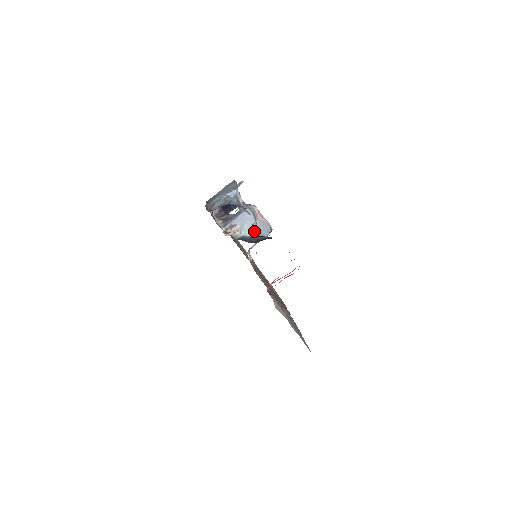
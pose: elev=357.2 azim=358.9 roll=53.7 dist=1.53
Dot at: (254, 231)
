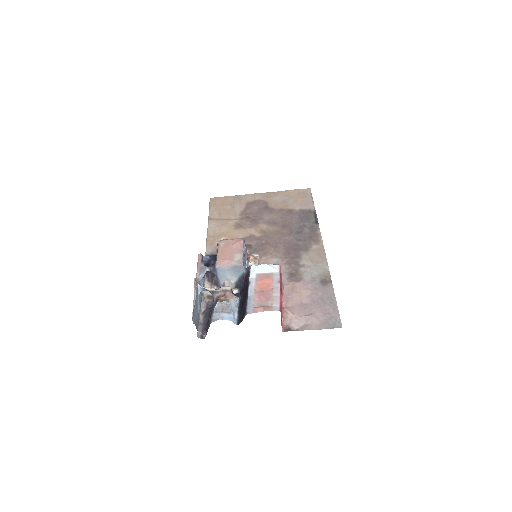
Dot at: (236, 275)
